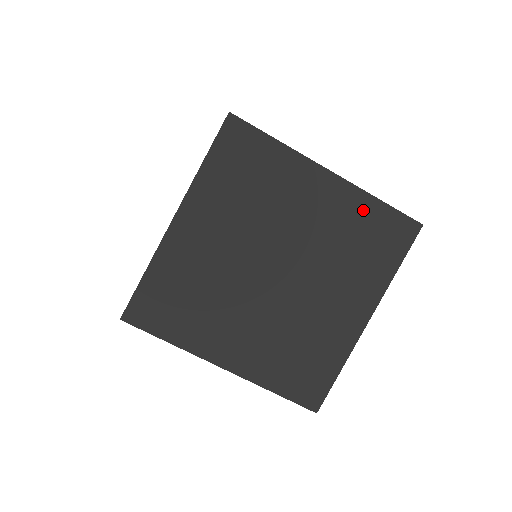
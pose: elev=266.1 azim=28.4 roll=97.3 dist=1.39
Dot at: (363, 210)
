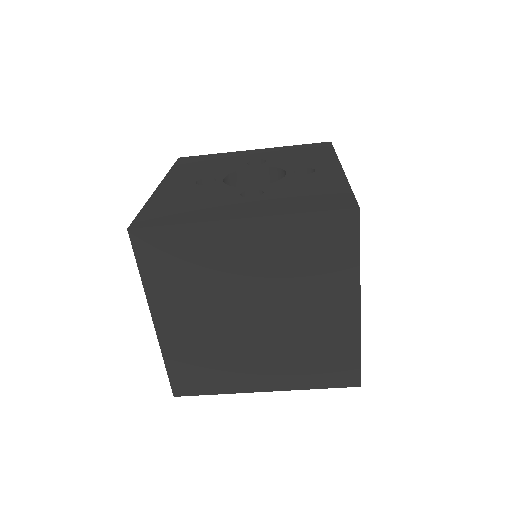
Dot at: (345, 345)
